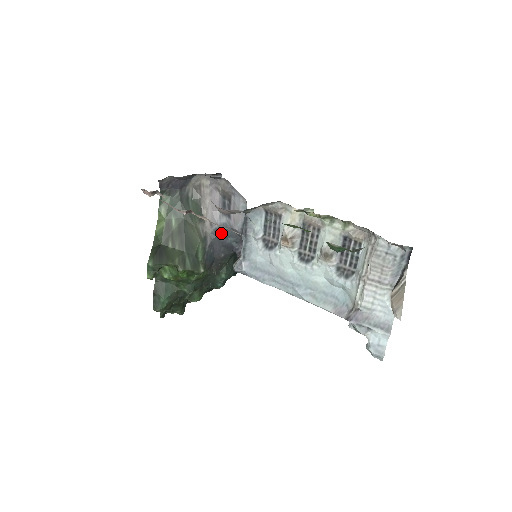
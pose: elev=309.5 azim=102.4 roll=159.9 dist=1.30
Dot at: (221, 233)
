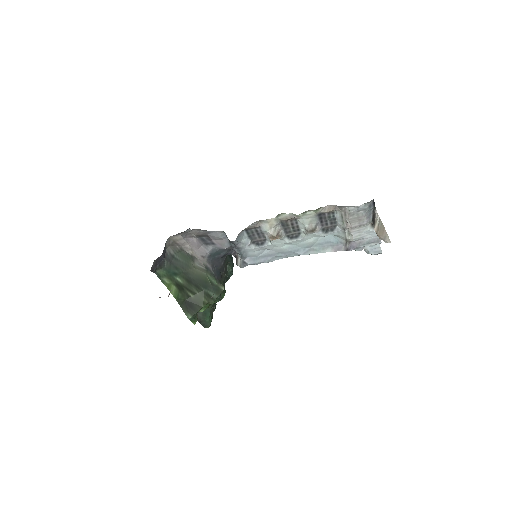
Dot at: (214, 255)
